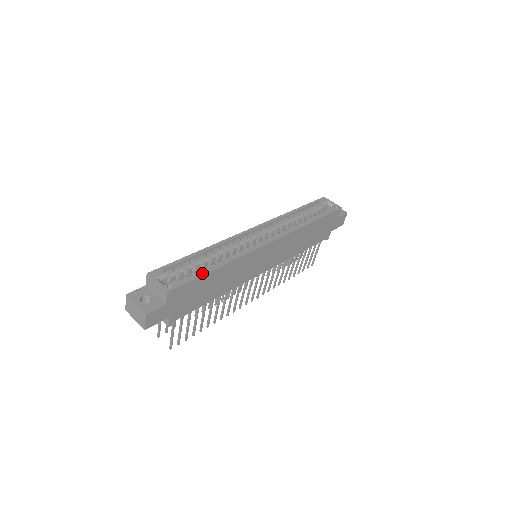
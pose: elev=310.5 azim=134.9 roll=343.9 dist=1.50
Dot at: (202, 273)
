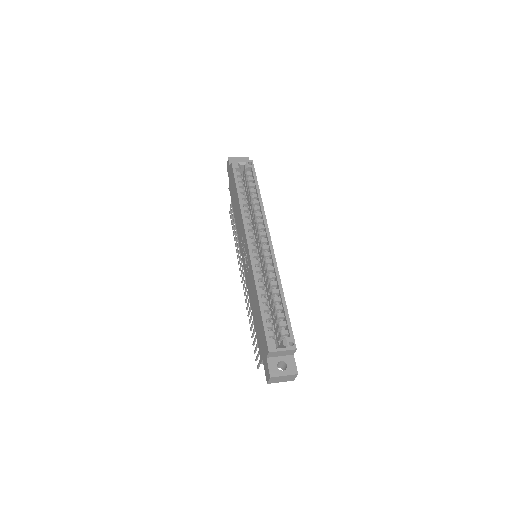
Dot at: (286, 313)
